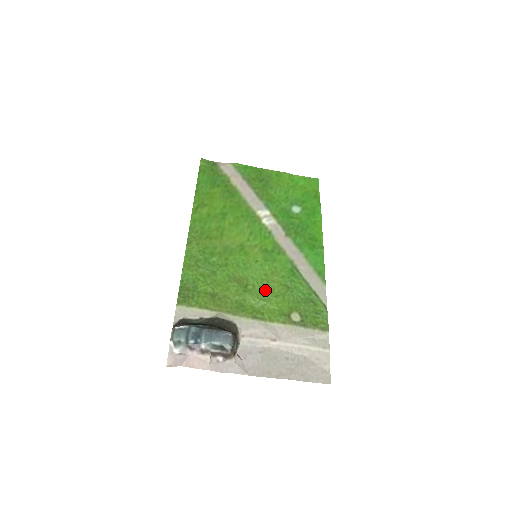
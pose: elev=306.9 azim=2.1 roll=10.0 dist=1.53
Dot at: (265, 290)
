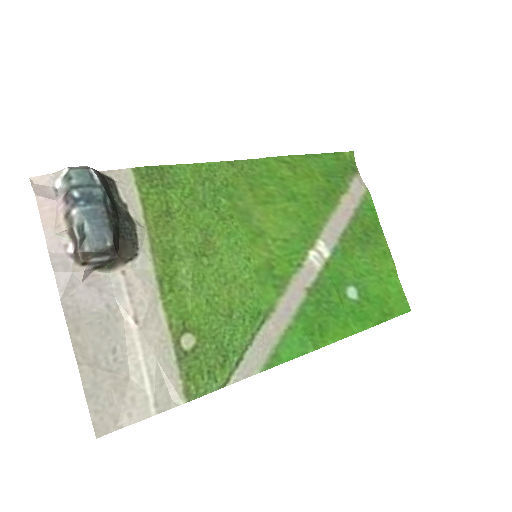
Dot at: (211, 283)
